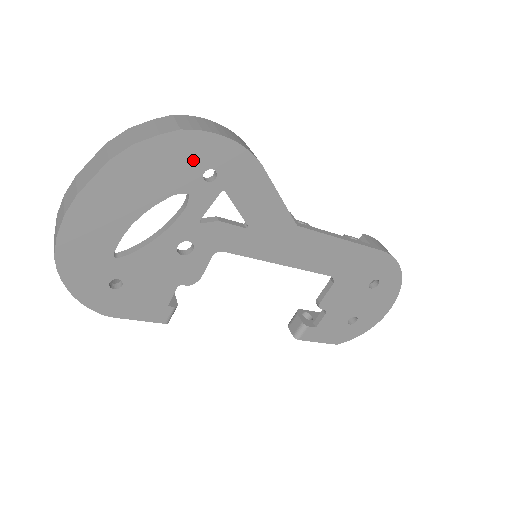
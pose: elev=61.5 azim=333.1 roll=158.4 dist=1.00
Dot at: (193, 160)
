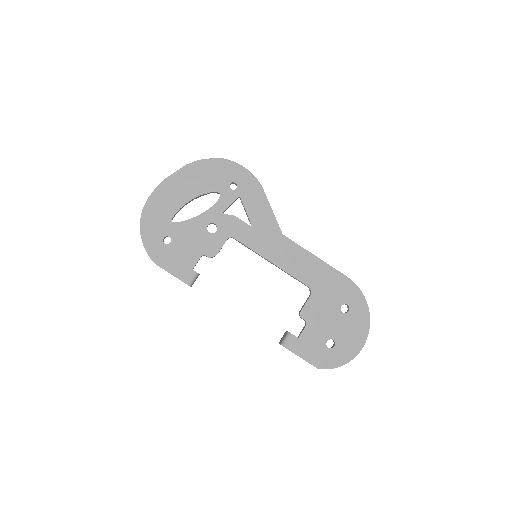
Dot at: (226, 175)
